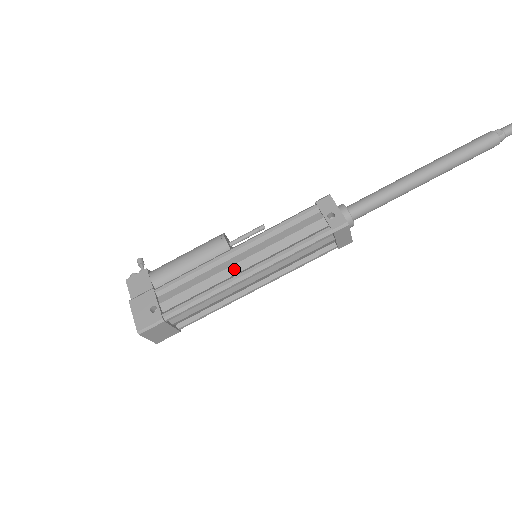
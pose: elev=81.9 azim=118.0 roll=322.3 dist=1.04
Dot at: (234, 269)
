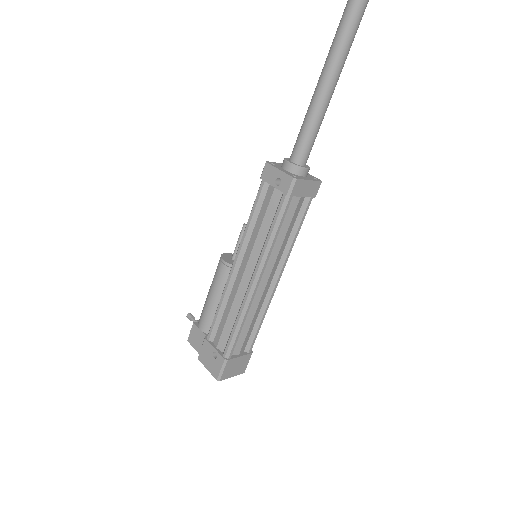
Dot at: (244, 284)
